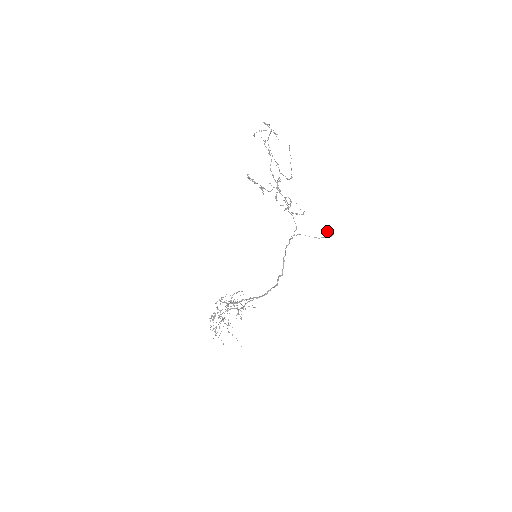
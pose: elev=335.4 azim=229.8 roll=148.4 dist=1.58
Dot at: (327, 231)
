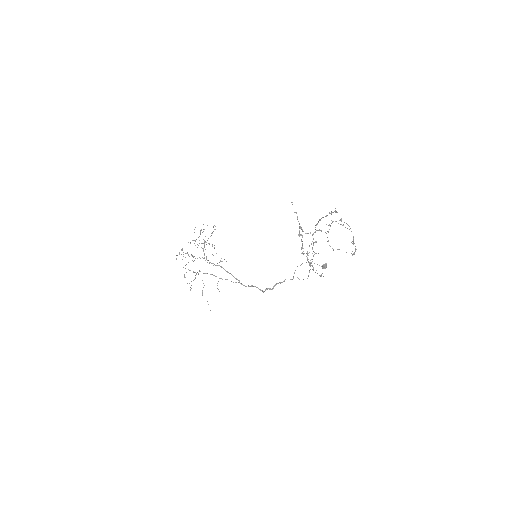
Dot at: (325, 267)
